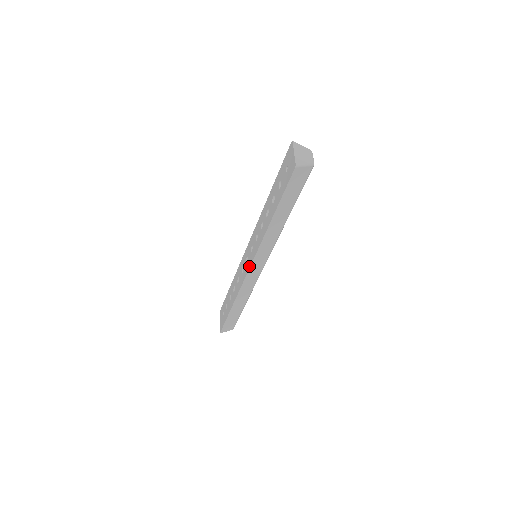
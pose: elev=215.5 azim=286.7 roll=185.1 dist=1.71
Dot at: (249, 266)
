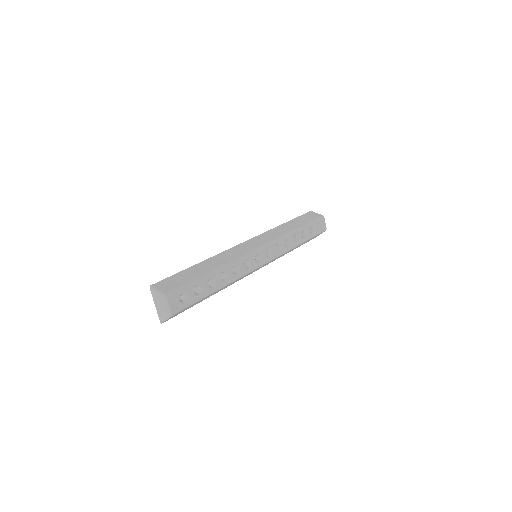
Dot at: occluded
